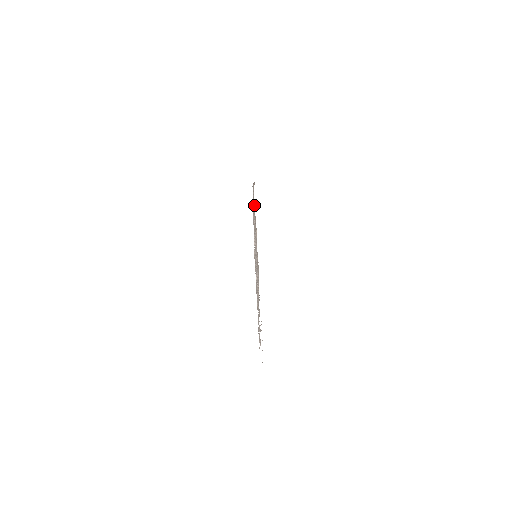
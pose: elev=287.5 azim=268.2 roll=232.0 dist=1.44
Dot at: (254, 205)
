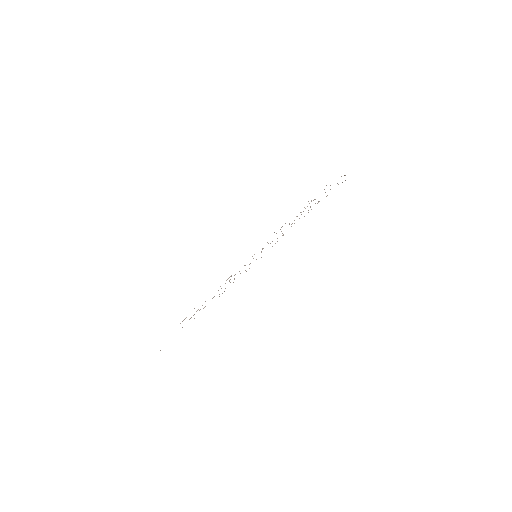
Dot at: occluded
